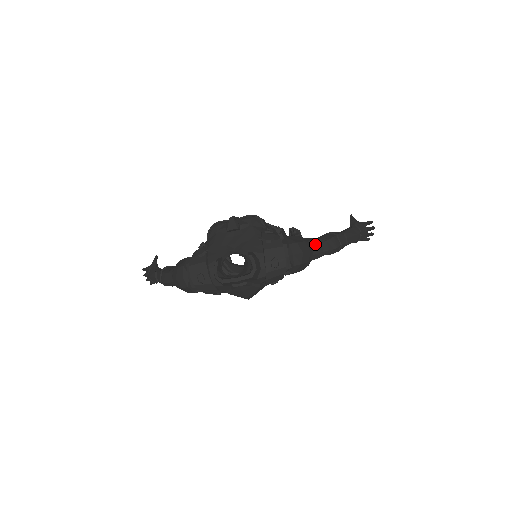
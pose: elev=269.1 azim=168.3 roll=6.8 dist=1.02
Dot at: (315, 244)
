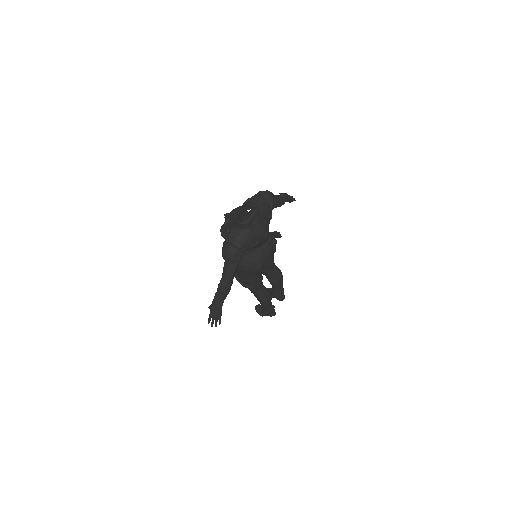
Dot at: occluded
